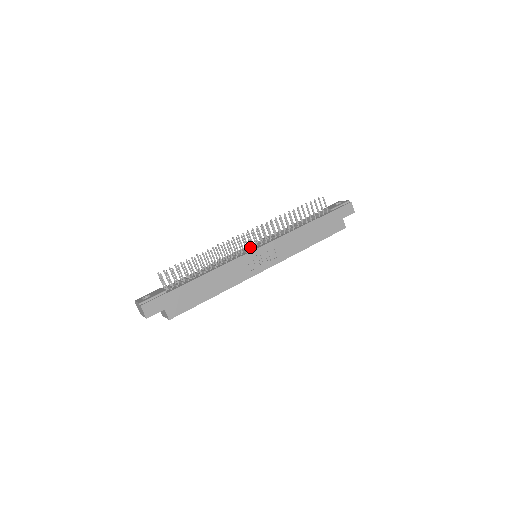
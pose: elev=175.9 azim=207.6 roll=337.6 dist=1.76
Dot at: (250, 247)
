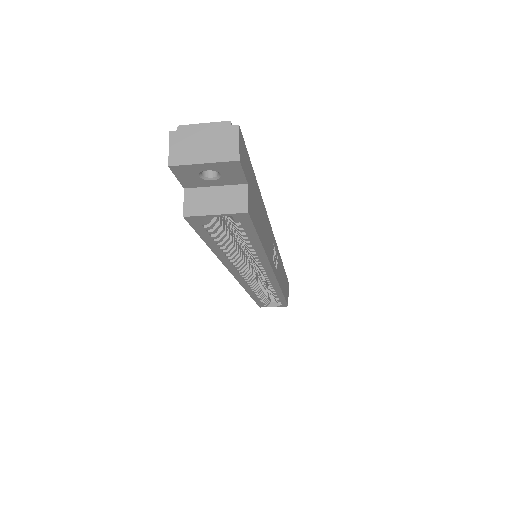
Dot at: occluded
